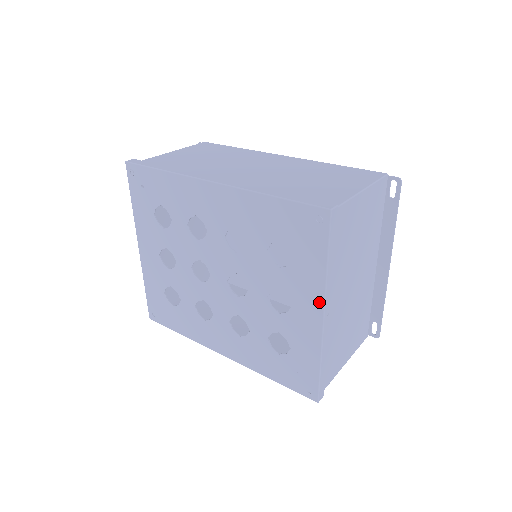
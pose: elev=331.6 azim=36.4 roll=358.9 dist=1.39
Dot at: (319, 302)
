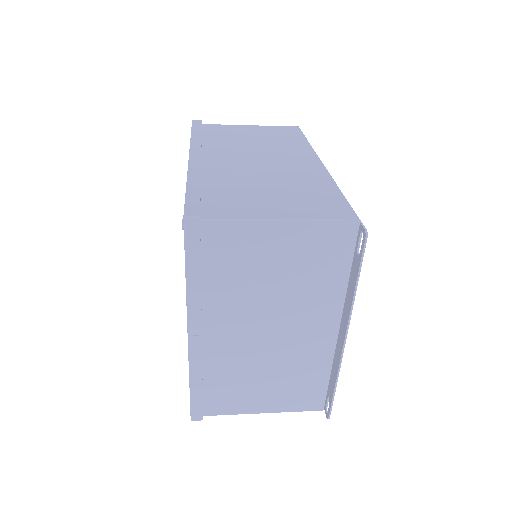
Dot at: (187, 315)
